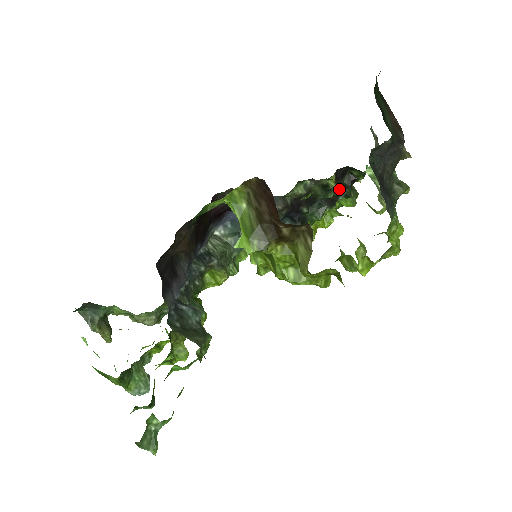
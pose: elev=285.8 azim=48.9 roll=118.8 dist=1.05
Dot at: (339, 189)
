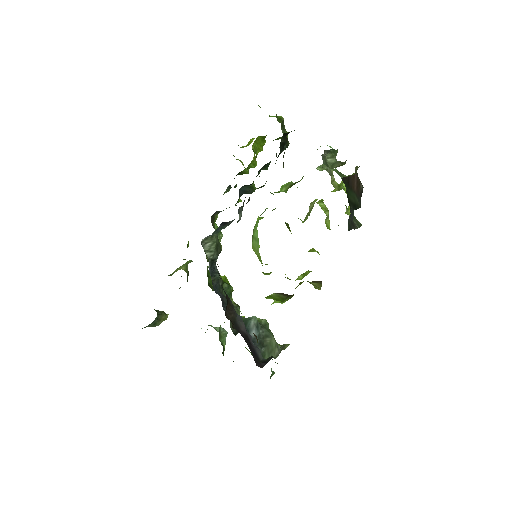
Dot at: (280, 152)
